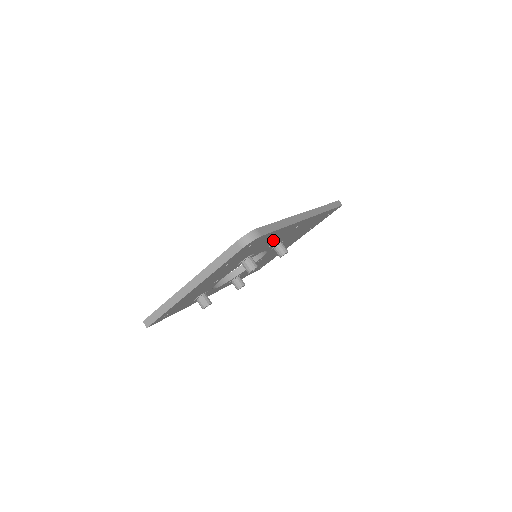
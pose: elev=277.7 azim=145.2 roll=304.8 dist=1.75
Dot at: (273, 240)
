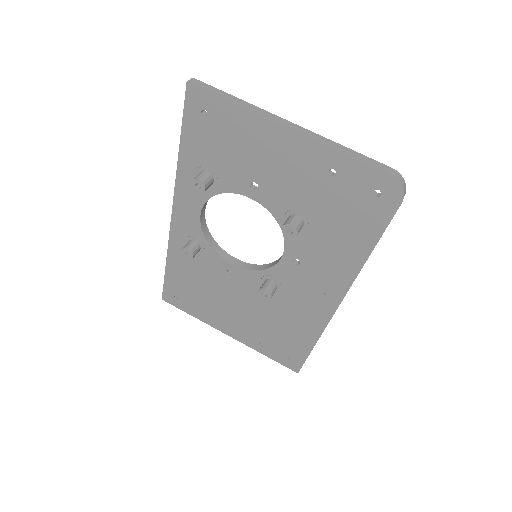
Dot at: (322, 255)
